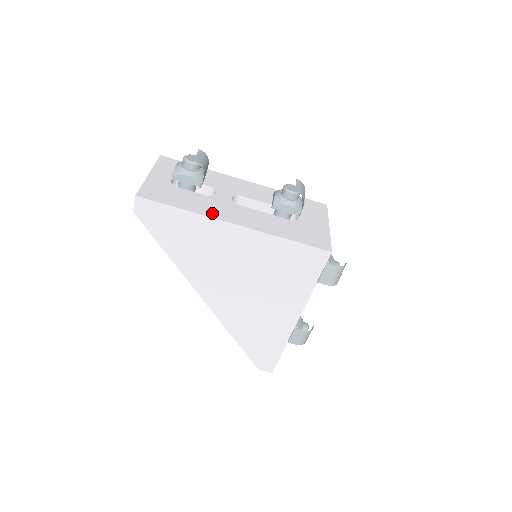
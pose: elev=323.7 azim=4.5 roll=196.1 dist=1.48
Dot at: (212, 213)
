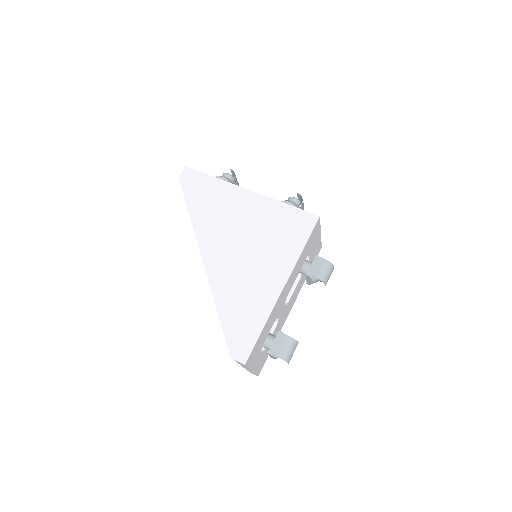
Dot at: occluded
